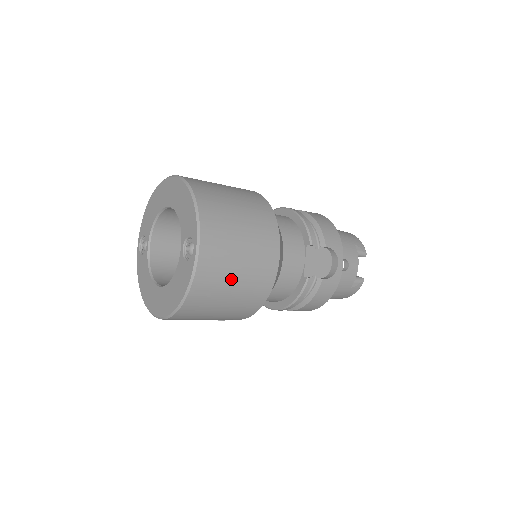
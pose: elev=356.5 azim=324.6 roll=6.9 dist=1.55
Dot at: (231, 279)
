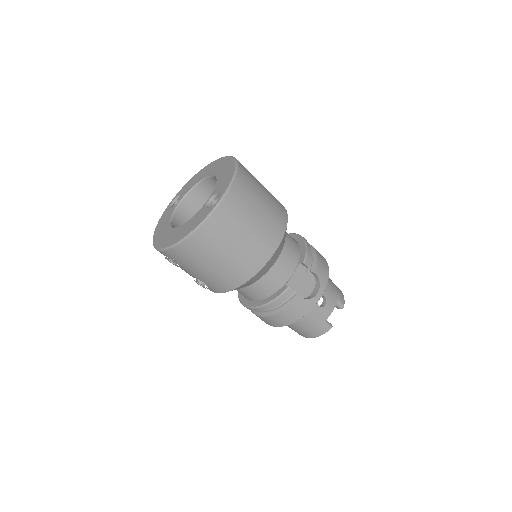
Dot at: (232, 241)
